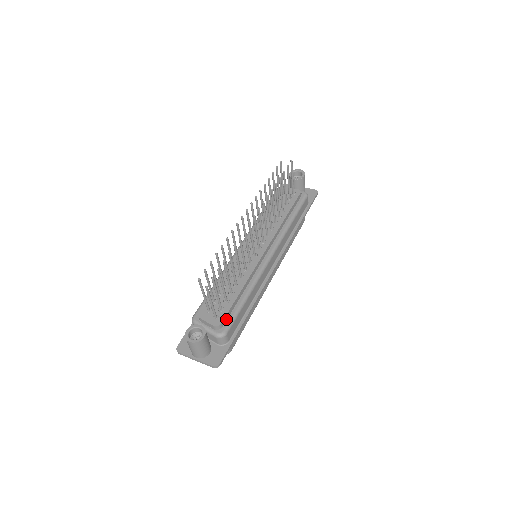
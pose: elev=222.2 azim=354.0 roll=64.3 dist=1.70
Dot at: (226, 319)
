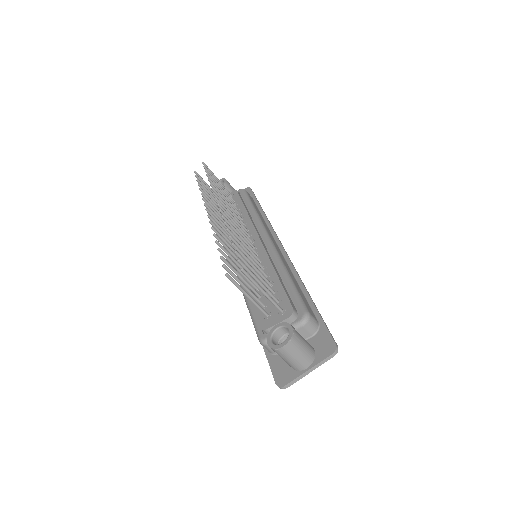
Dot at: (292, 305)
